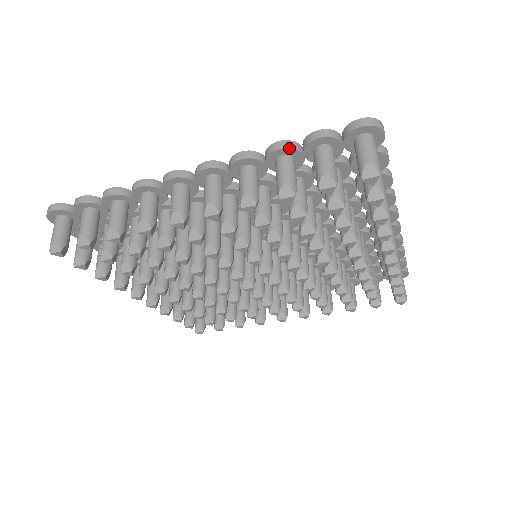
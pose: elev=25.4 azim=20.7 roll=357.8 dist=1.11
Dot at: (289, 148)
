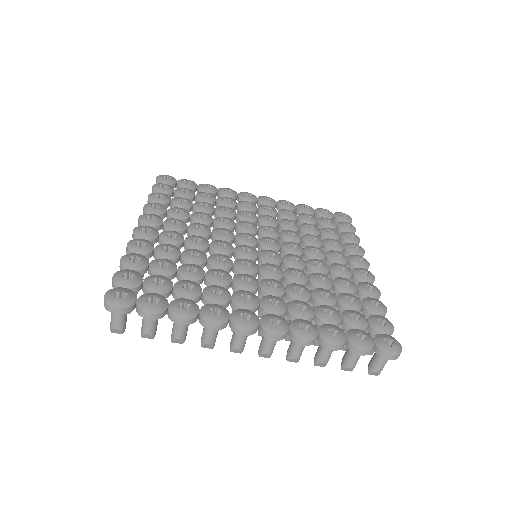
Dot at: occluded
